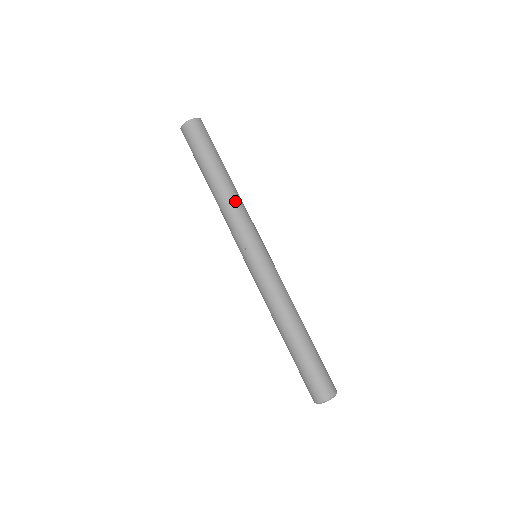
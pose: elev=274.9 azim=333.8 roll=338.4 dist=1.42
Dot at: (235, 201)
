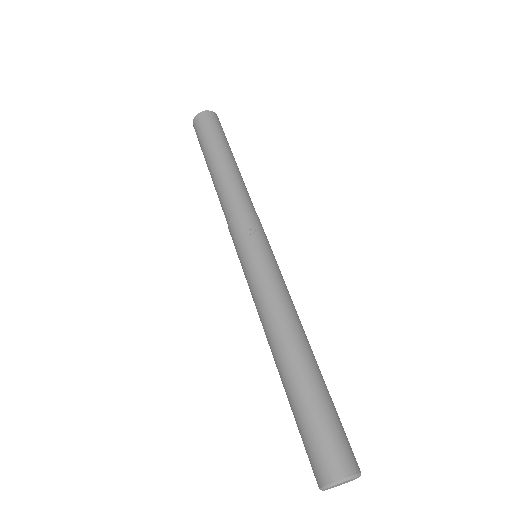
Dot at: (245, 189)
